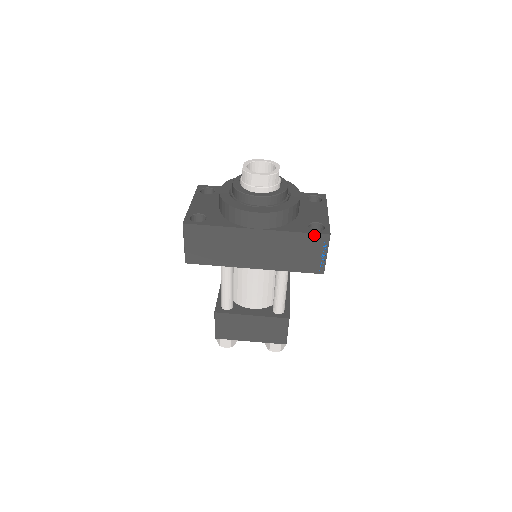
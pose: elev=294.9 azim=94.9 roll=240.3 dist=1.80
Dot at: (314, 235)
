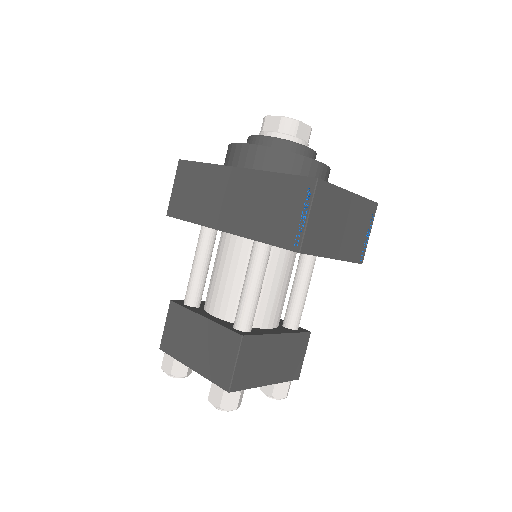
Dot at: (298, 178)
